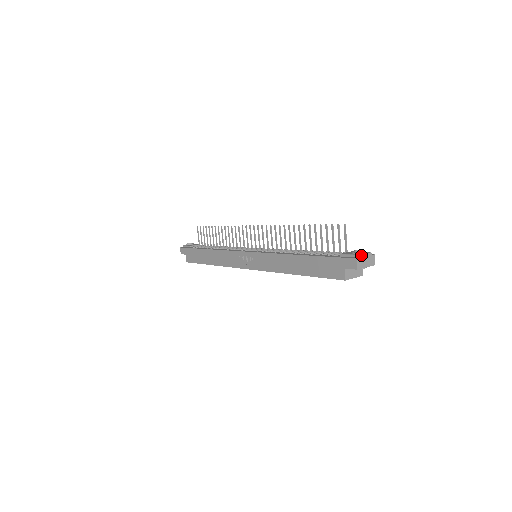
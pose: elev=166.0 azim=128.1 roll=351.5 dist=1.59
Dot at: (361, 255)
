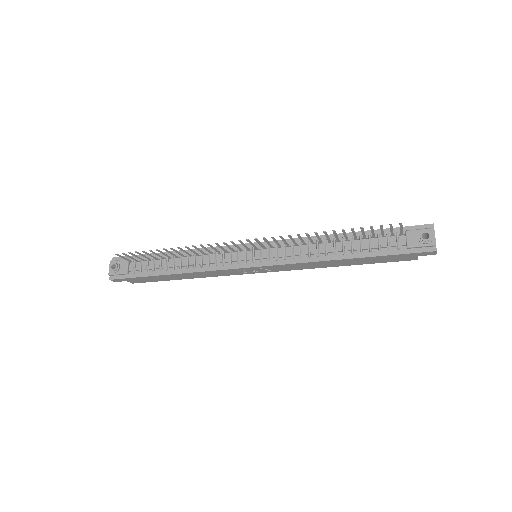
Dot at: occluded
